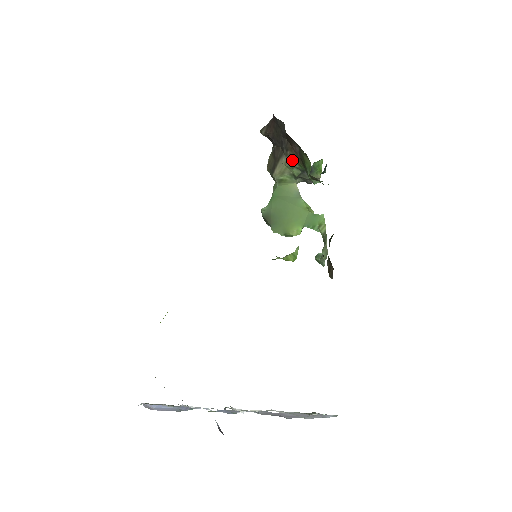
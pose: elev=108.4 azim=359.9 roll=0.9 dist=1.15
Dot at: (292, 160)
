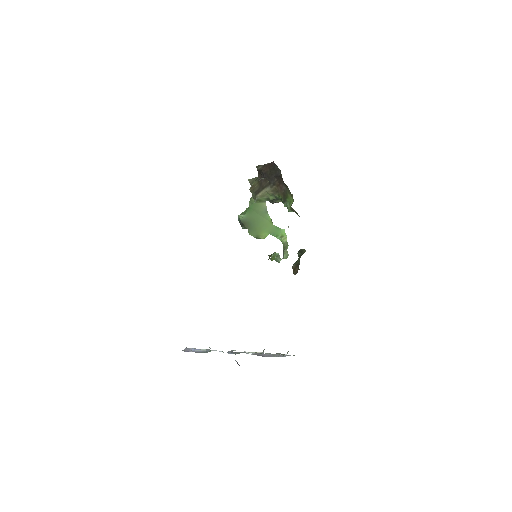
Dot at: (274, 191)
